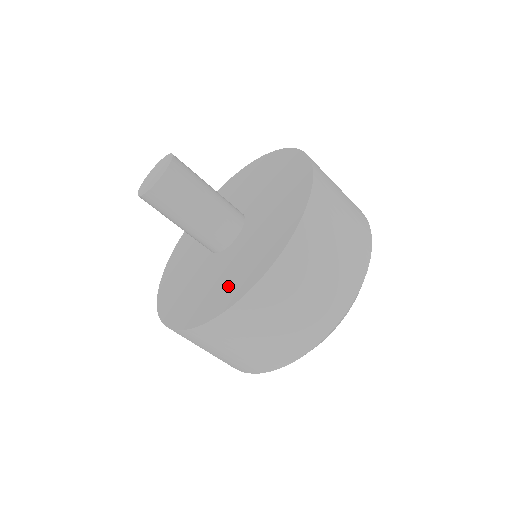
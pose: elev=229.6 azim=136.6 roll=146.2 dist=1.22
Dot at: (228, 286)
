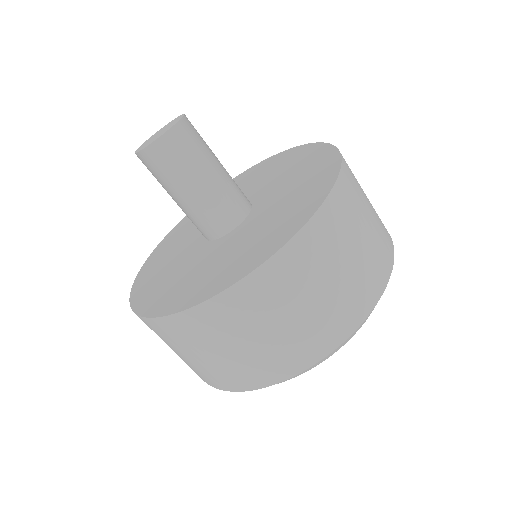
Dot at: (220, 272)
